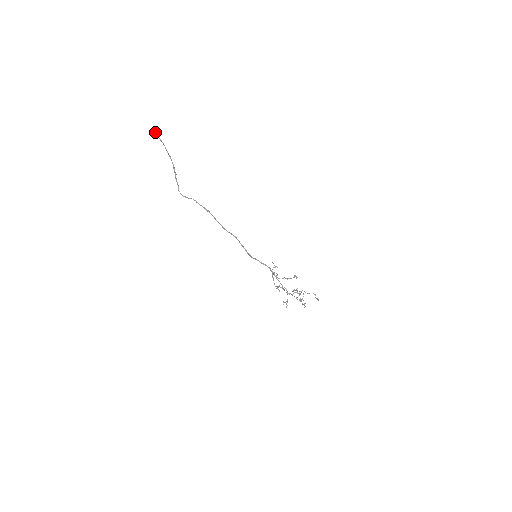
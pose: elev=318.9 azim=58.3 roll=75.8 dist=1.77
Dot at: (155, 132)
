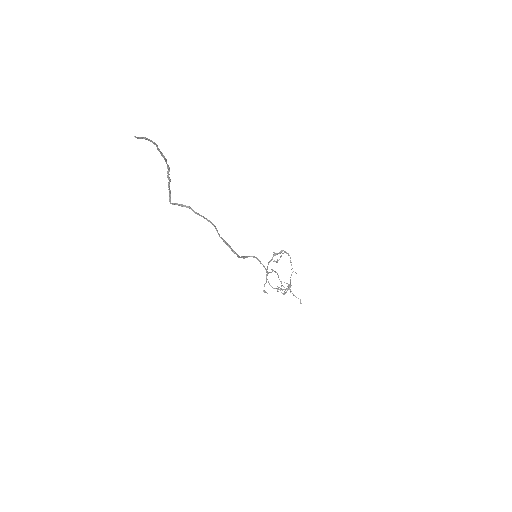
Dot at: (138, 138)
